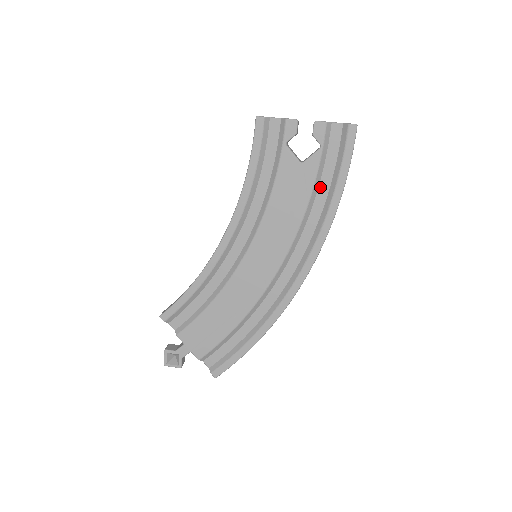
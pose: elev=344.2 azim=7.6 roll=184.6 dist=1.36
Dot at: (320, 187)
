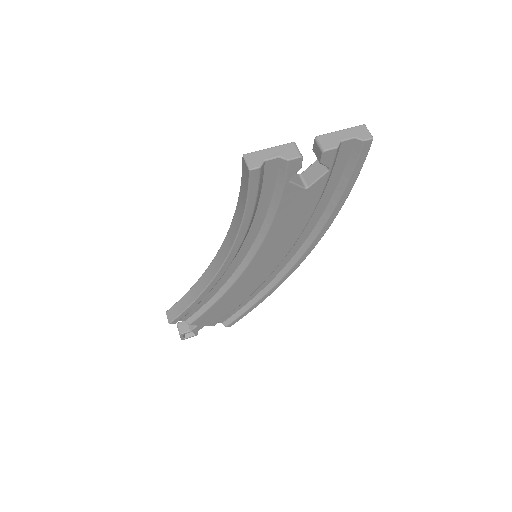
Dot at: (324, 194)
